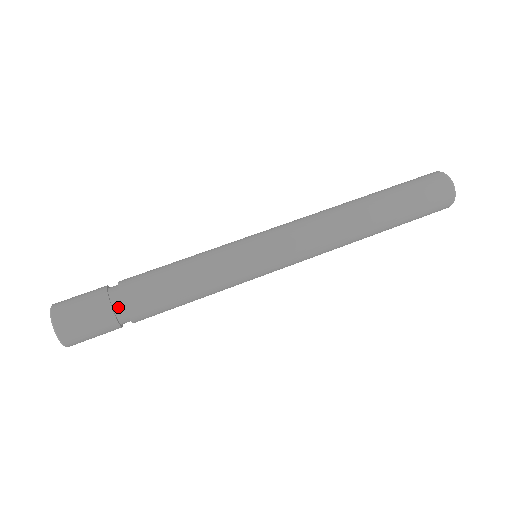
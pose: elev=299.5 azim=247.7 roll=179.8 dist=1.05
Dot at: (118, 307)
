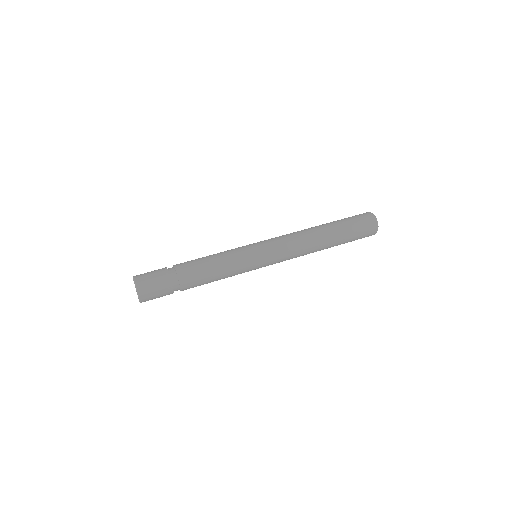
Dot at: (176, 287)
